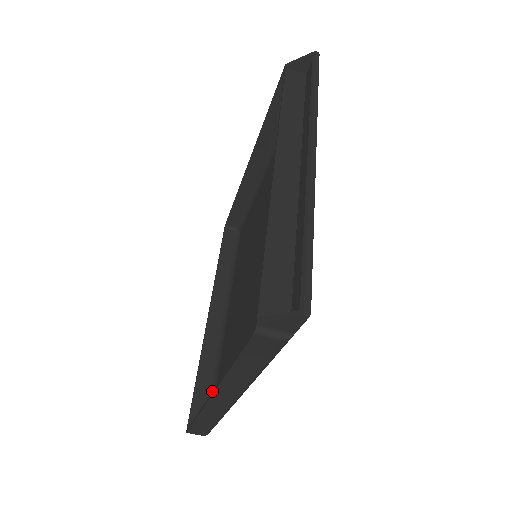
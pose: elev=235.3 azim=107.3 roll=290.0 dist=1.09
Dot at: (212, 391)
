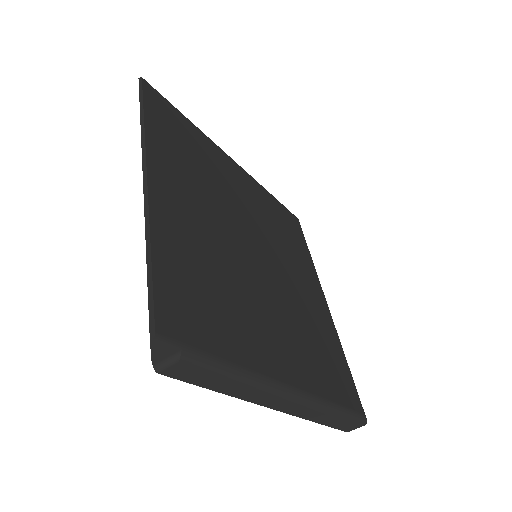
Dot at: occluded
